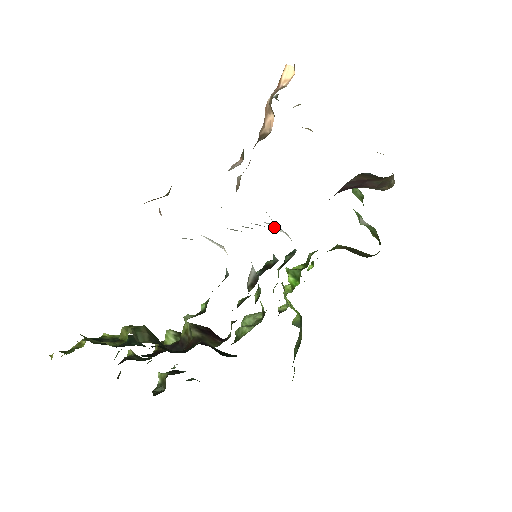
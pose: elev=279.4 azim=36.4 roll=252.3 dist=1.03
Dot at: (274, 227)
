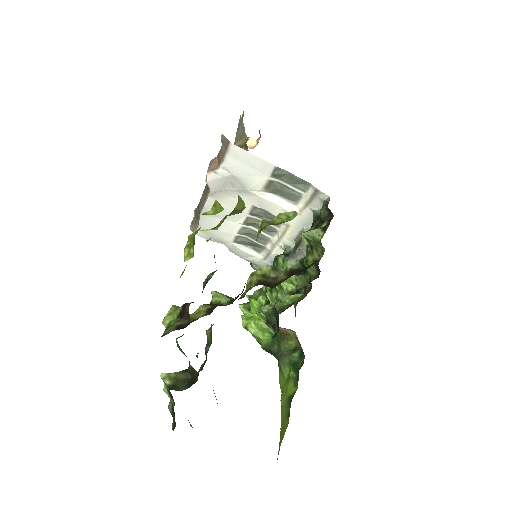
Dot at: (244, 250)
